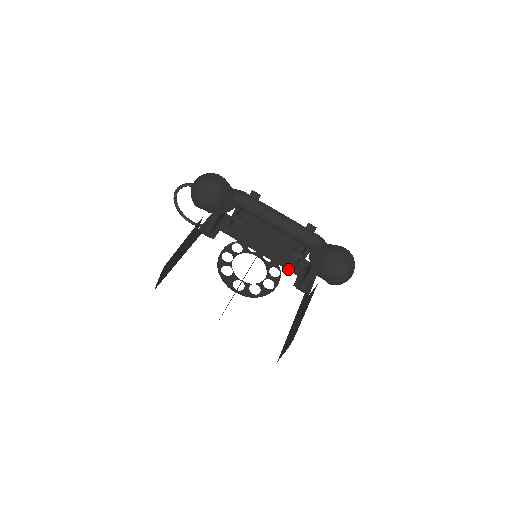
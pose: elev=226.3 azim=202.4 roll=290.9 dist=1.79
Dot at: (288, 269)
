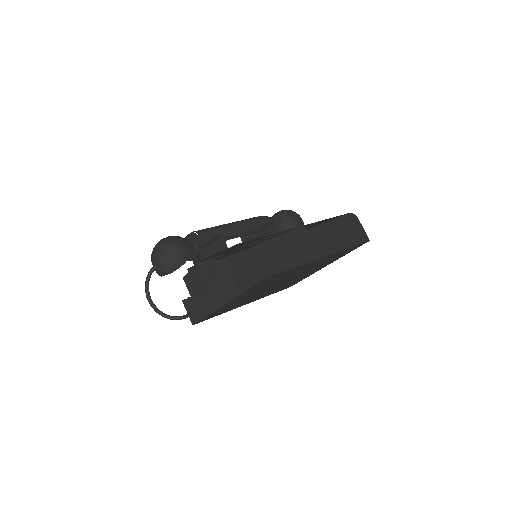
Dot at: occluded
